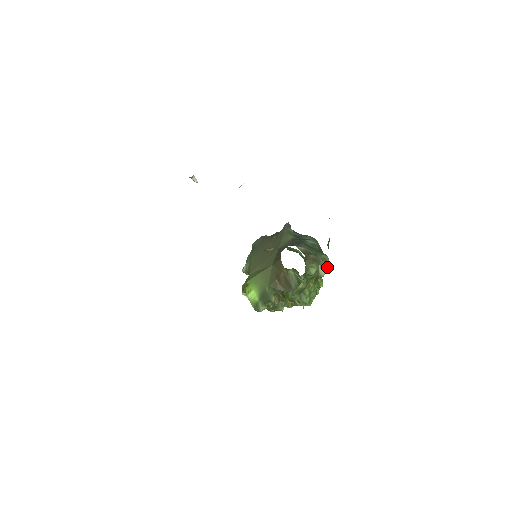
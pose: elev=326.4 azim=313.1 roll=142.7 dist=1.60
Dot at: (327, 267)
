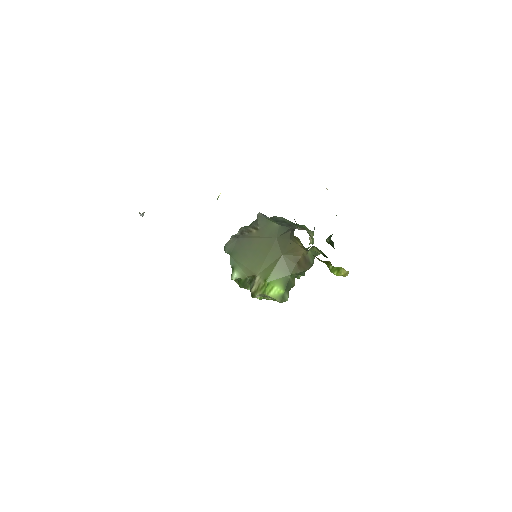
Dot at: (312, 234)
